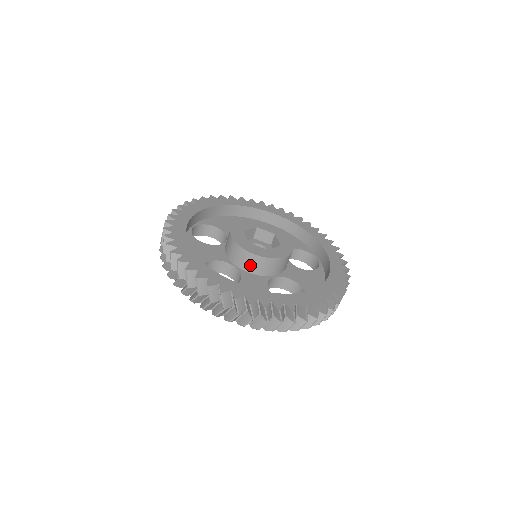
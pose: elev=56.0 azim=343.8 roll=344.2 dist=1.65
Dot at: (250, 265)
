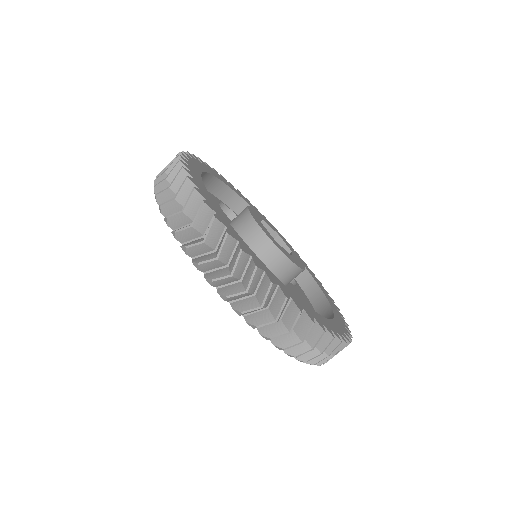
Dot at: (276, 271)
